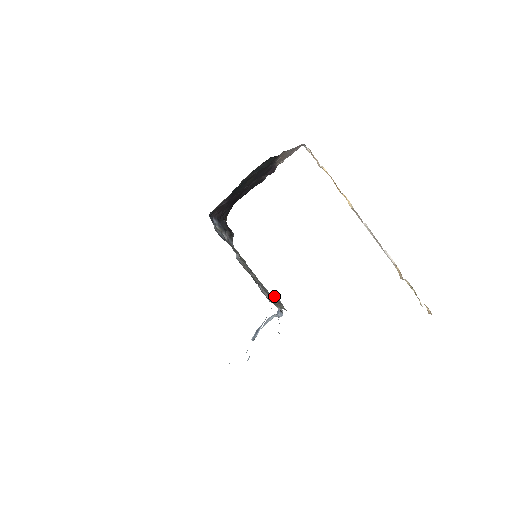
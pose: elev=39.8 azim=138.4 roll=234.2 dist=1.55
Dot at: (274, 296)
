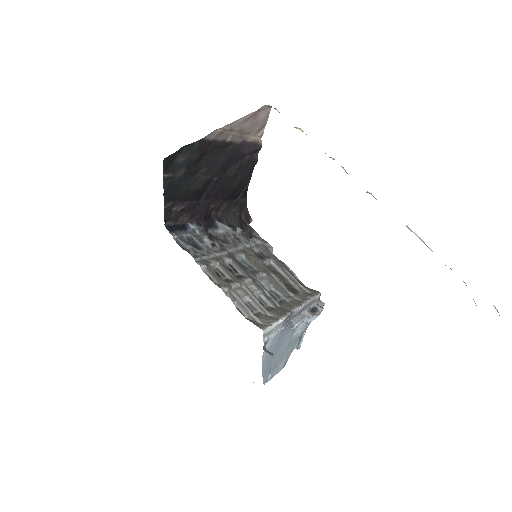
Dot at: (301, 298)
